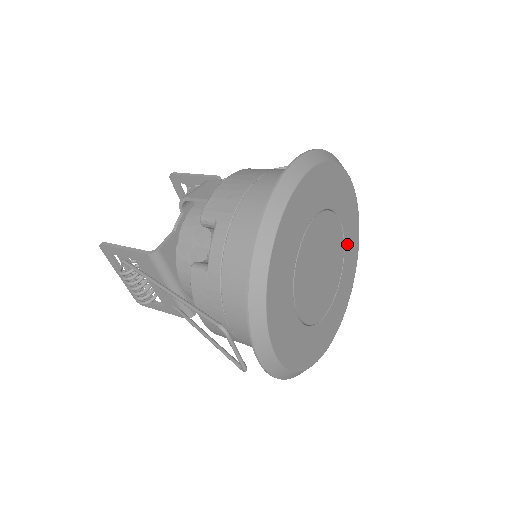
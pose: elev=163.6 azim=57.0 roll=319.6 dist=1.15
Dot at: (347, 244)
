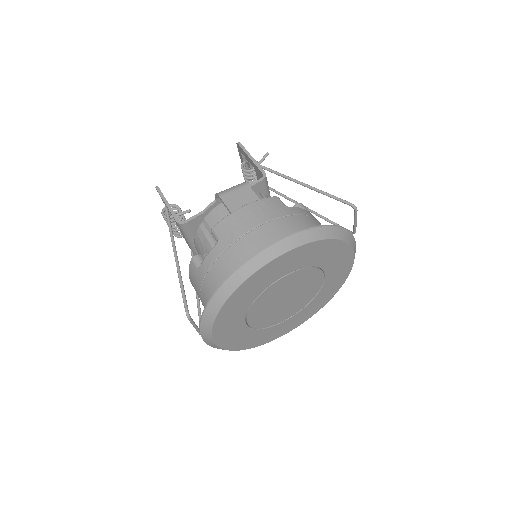
Dot at: (328, 283)
